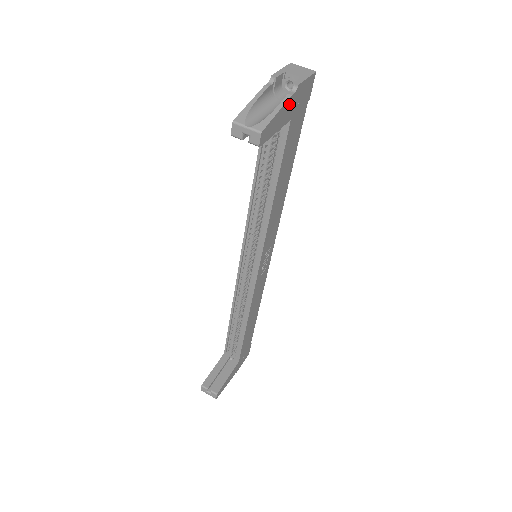
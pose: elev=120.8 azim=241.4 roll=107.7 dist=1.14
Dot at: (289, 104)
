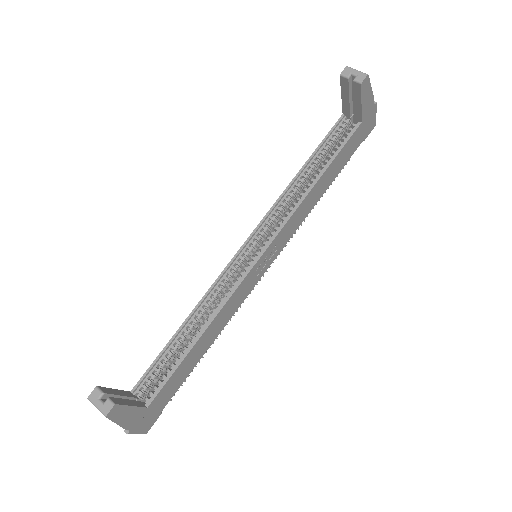
Dot at: (370, 103)
